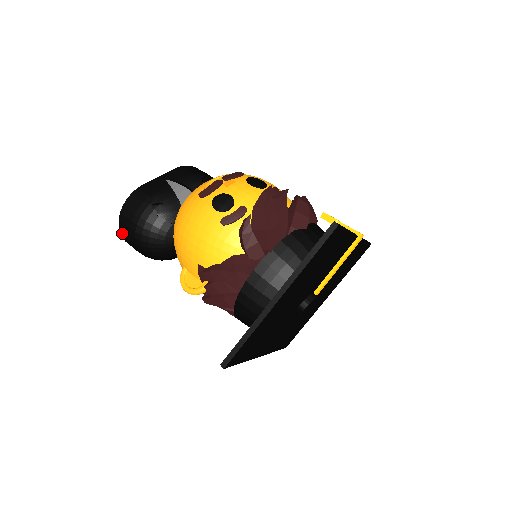
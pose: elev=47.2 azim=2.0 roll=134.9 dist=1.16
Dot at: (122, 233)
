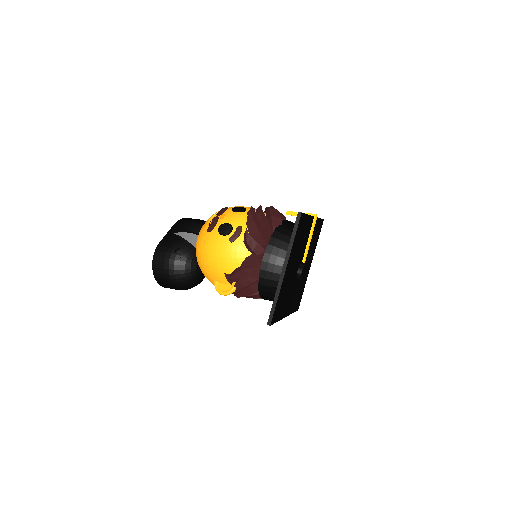
Dot at: (158, 280)
